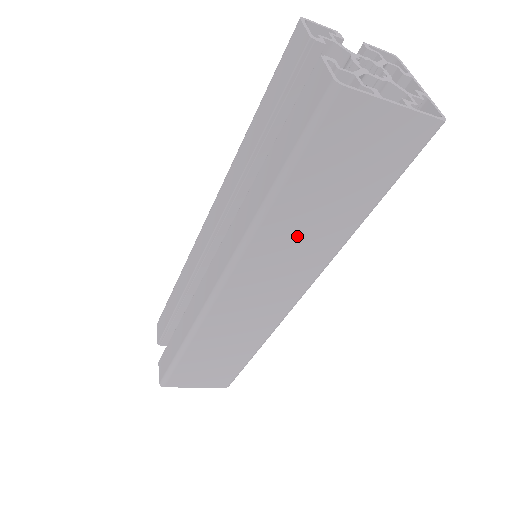
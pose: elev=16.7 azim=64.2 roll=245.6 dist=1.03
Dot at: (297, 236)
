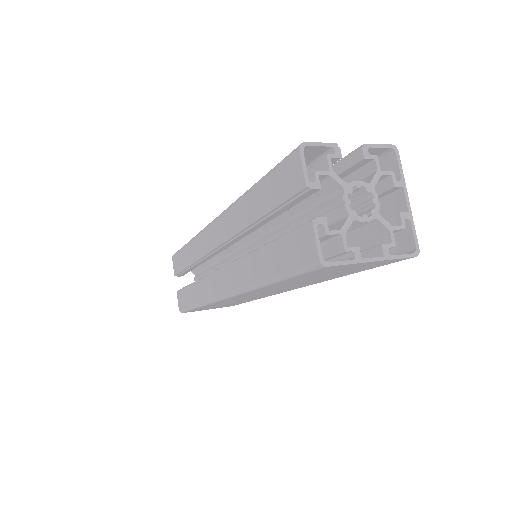
Dot at: (288, 285)
